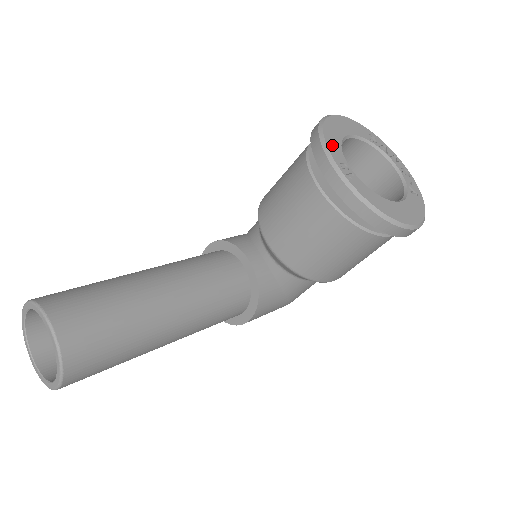
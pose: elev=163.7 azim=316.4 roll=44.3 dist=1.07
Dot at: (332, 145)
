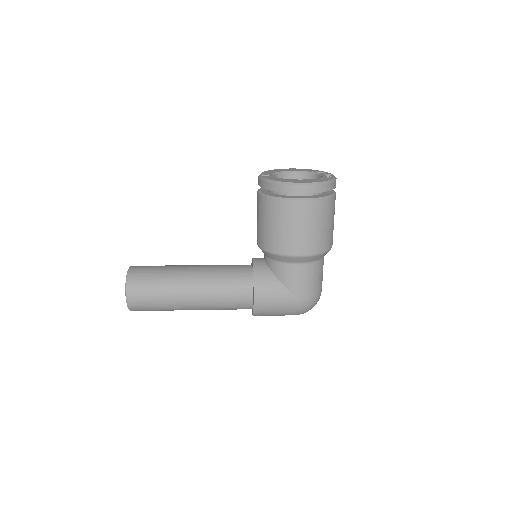
Dot at: (268, 172)
